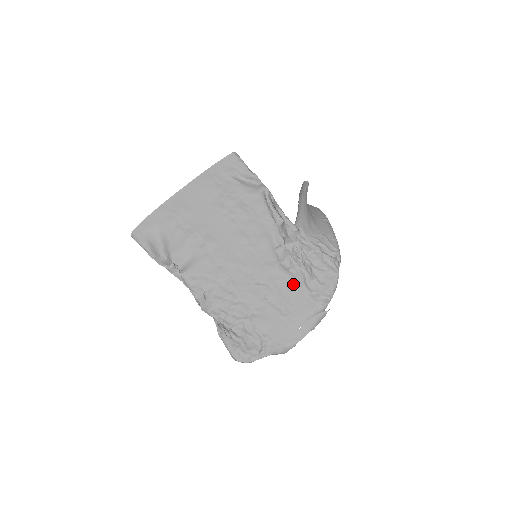
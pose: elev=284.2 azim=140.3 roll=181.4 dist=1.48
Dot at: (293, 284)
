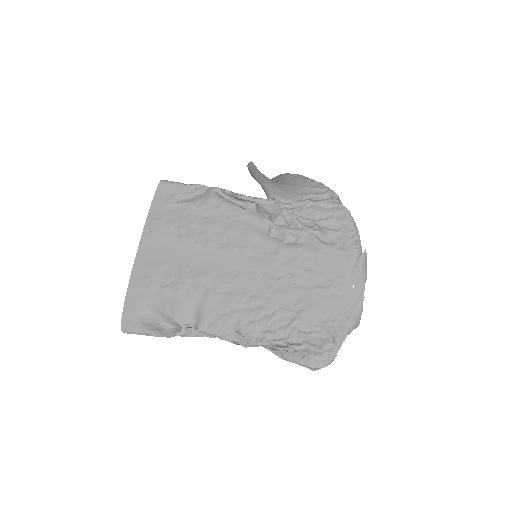
Dot at: (312, 252)
